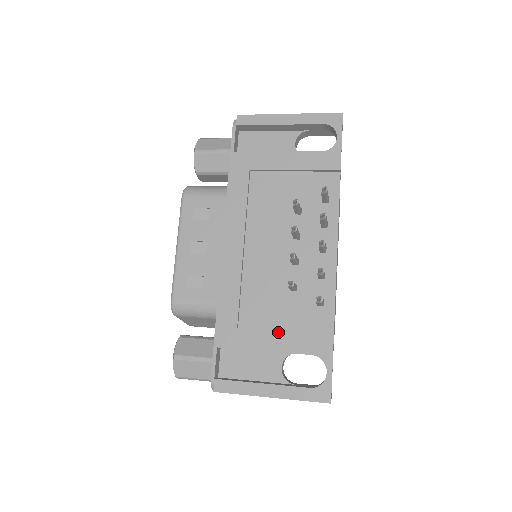
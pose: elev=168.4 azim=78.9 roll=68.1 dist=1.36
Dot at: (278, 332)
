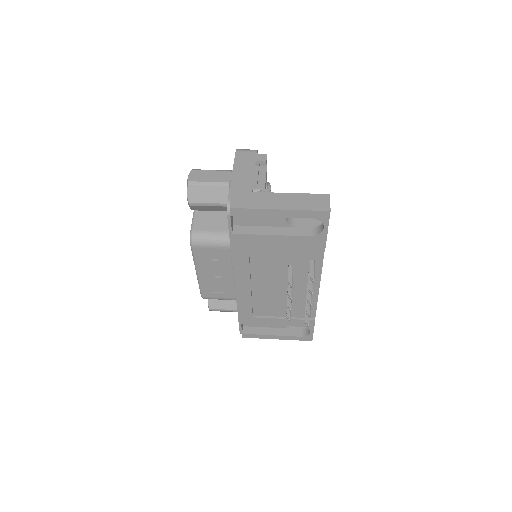
Dot at: (280, 319)
